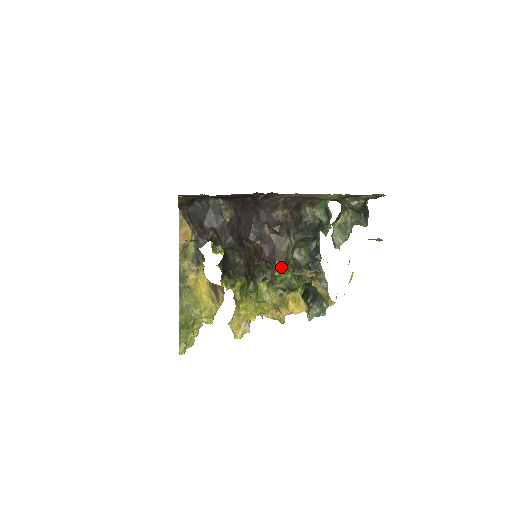
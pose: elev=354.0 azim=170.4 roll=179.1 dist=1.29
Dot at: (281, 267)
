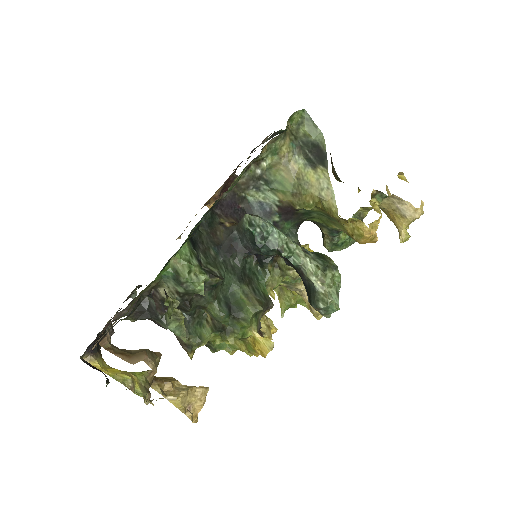
Dot at: (188, 353)
